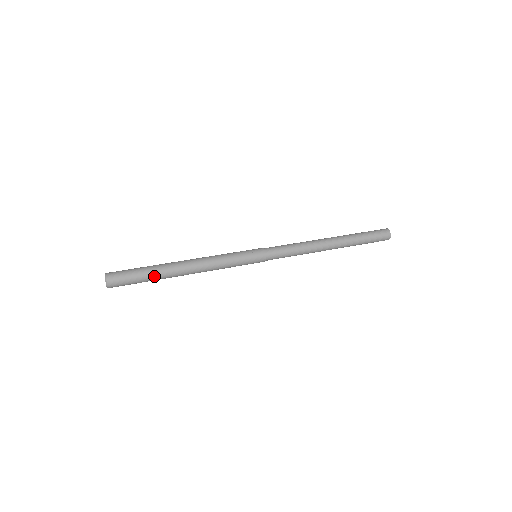
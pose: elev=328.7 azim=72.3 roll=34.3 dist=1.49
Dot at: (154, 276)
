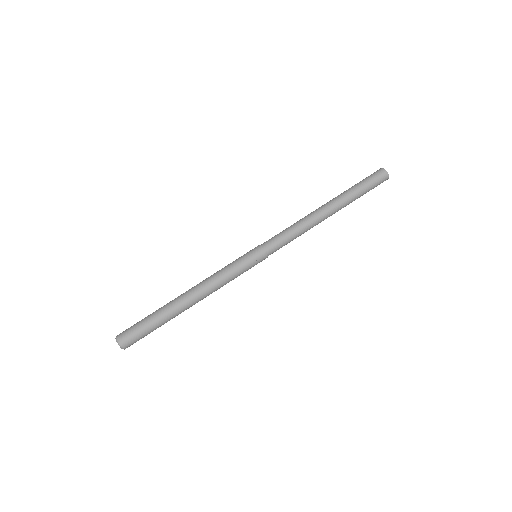
Dot at: (165, 322)
